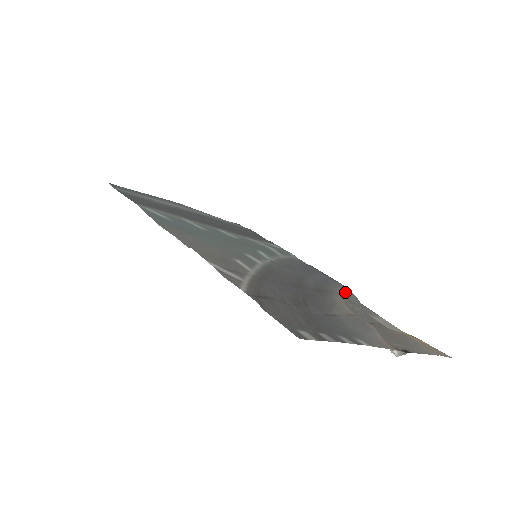
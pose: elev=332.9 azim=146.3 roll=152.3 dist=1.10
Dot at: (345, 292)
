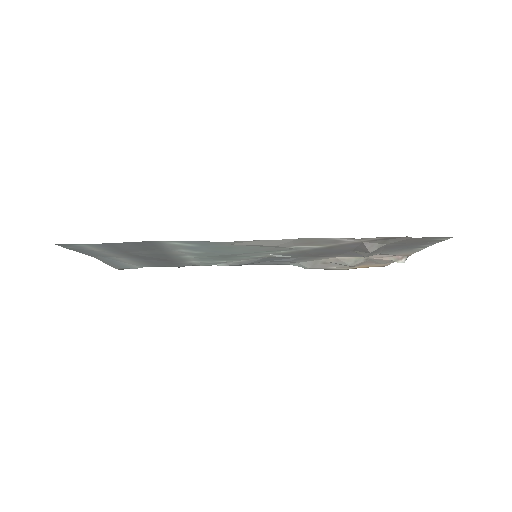
Dot at: (303, 263)
